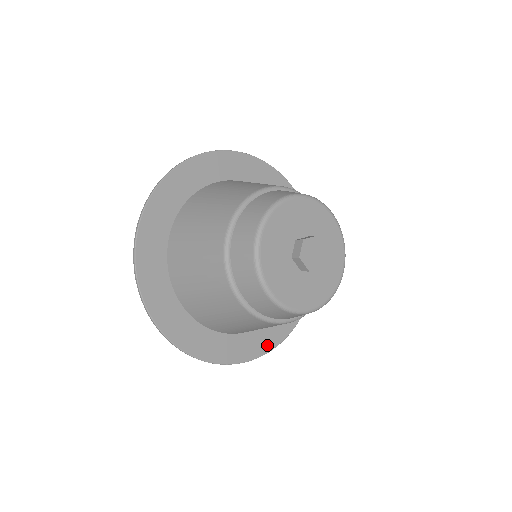
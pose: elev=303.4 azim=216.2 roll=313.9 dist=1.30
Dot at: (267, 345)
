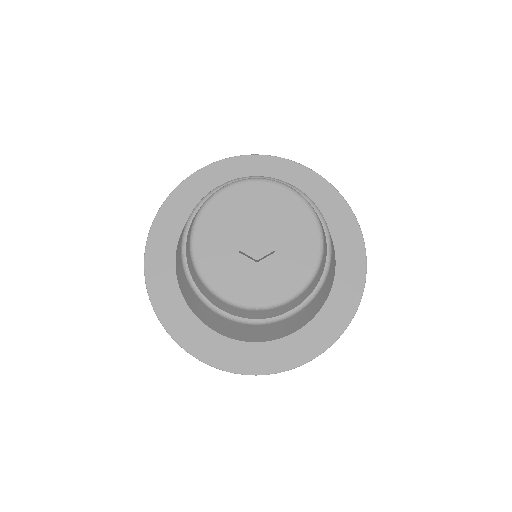
Dot at: (217, 359)
